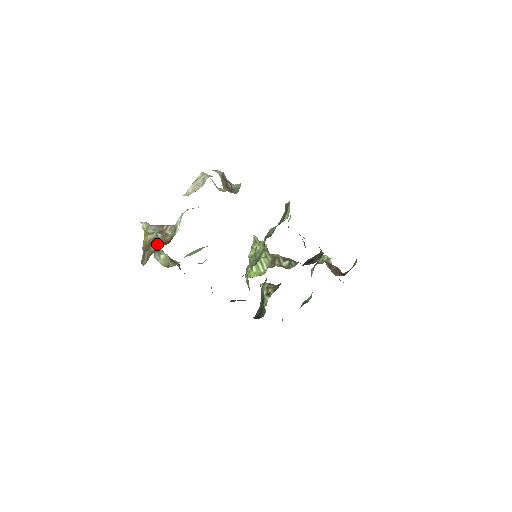
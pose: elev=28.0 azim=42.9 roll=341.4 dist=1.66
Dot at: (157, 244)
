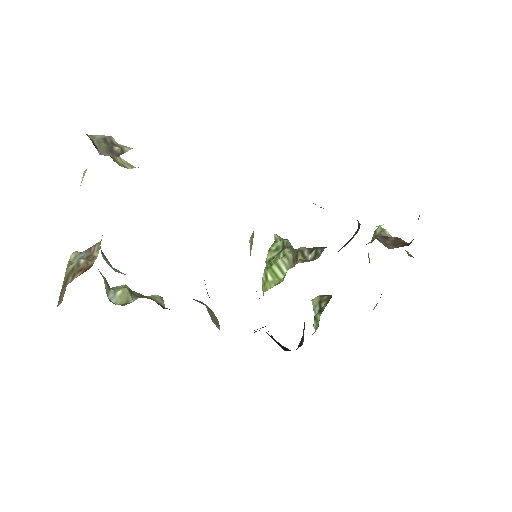
Dot at: (75, 274)
